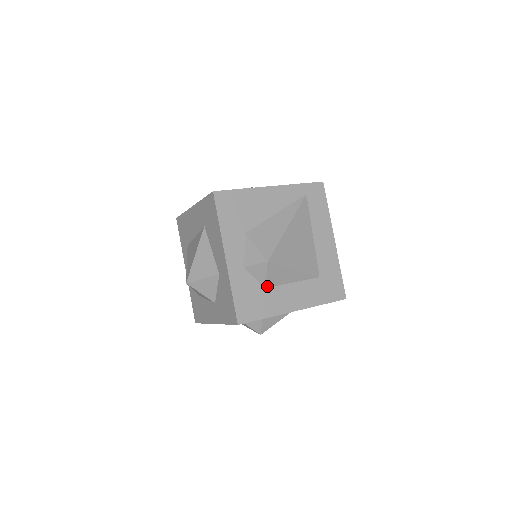
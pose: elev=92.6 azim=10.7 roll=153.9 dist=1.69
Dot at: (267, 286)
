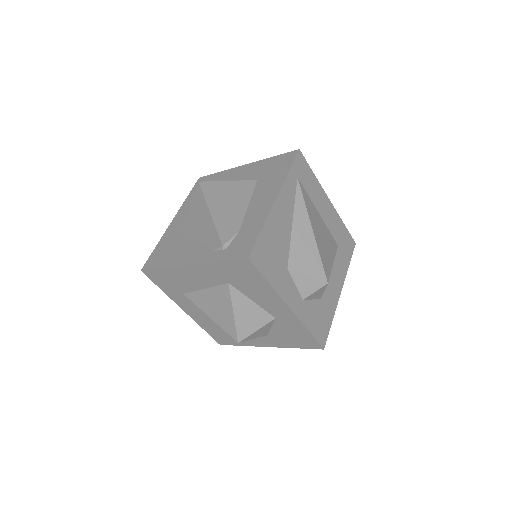
Dot at: (321, 296)
